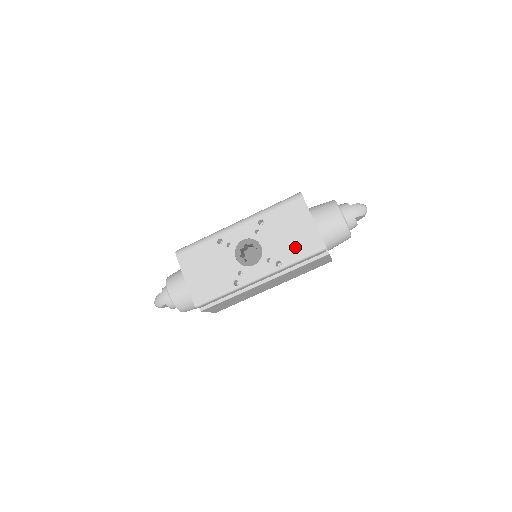
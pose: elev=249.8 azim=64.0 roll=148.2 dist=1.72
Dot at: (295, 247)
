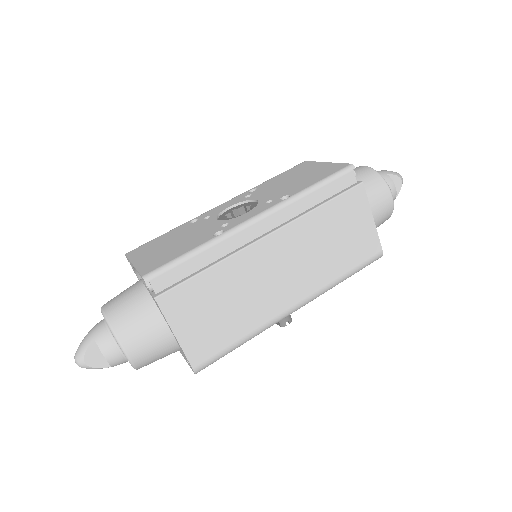
Dot at: (306, 181)
